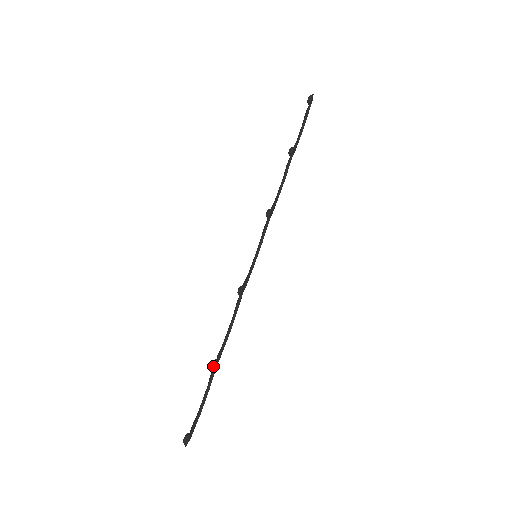
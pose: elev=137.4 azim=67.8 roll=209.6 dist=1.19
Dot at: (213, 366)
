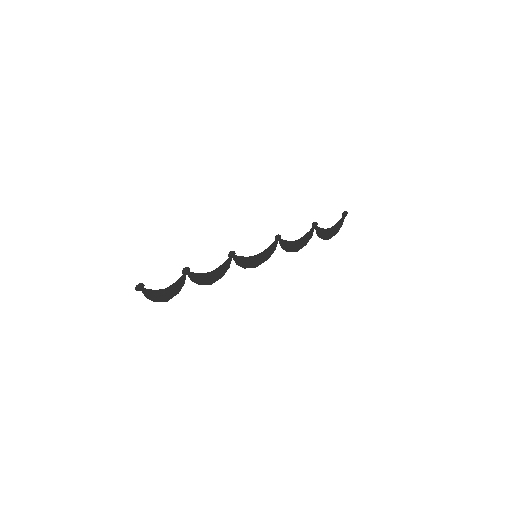
Dot at: (185, 268)
